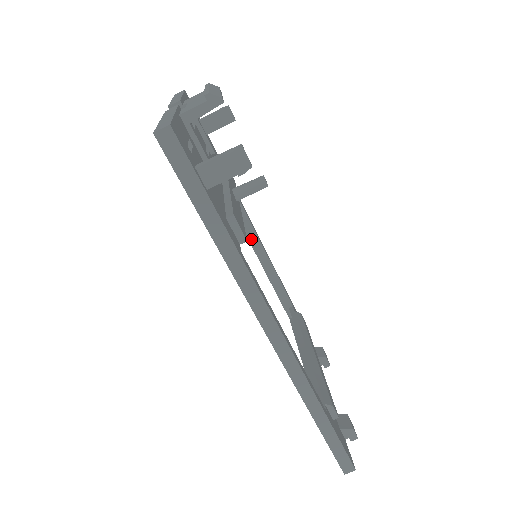
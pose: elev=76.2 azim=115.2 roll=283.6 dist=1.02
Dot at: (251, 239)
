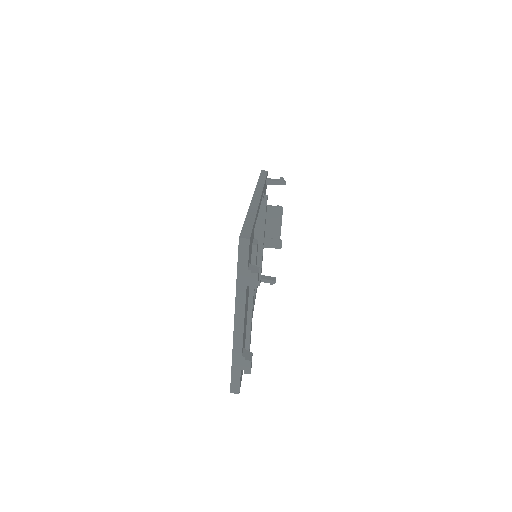
Dot at: occluded
